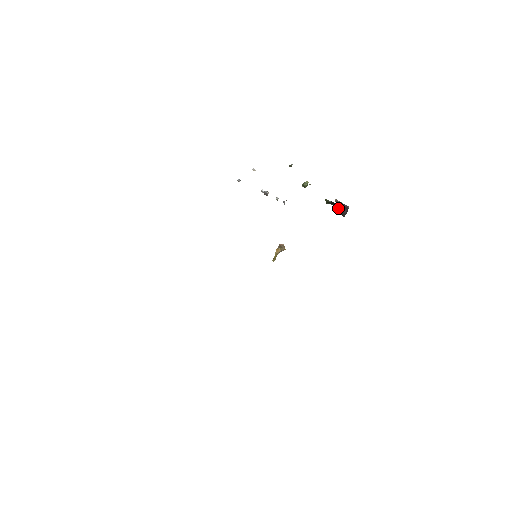
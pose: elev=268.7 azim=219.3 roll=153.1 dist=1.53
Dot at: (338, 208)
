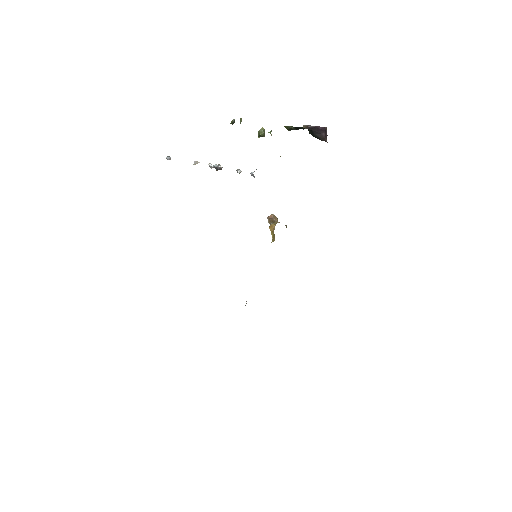
Dot at: (310, 133)
